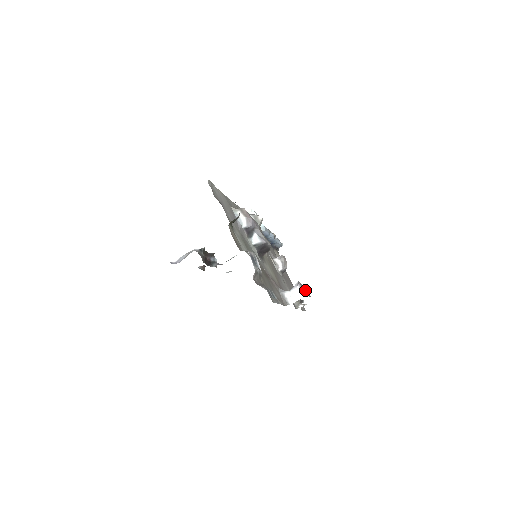
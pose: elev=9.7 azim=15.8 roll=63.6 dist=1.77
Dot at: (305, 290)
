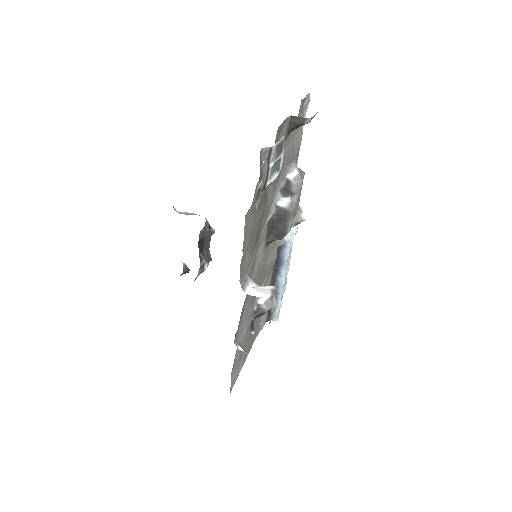
Dot at: (276, 297)
